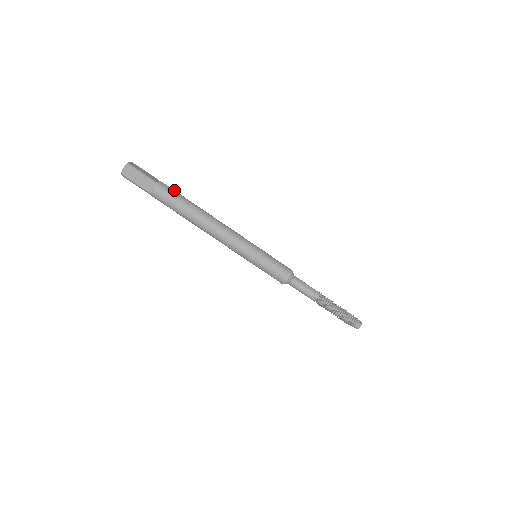
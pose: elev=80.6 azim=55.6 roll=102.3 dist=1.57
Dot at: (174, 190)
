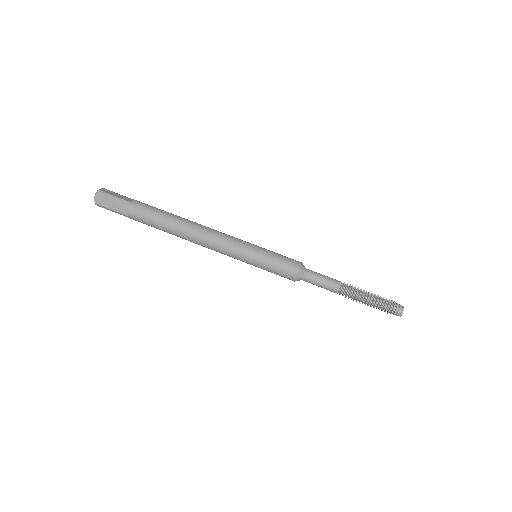
Dot at: (151, 206)
